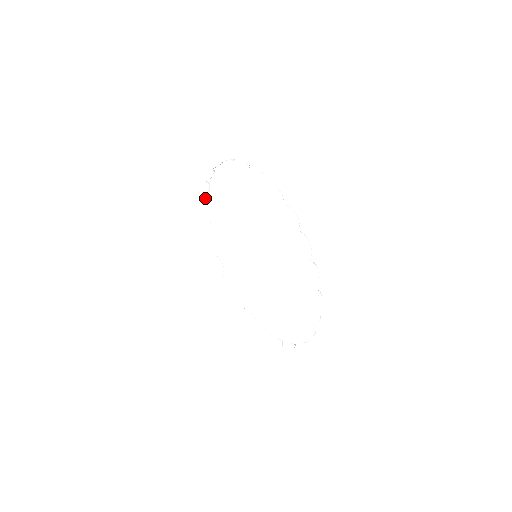
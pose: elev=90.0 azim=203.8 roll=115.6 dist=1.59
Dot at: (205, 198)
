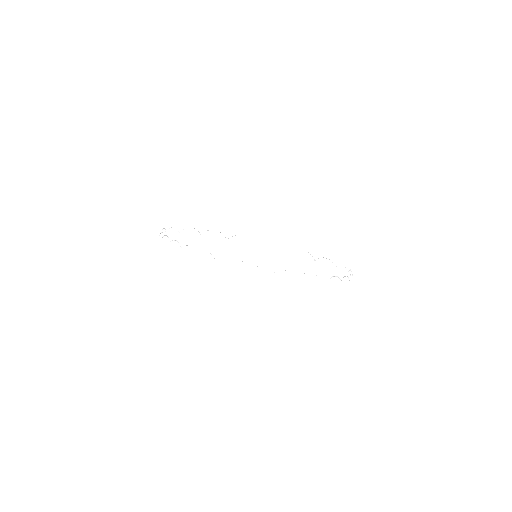
Dot at: occluded
